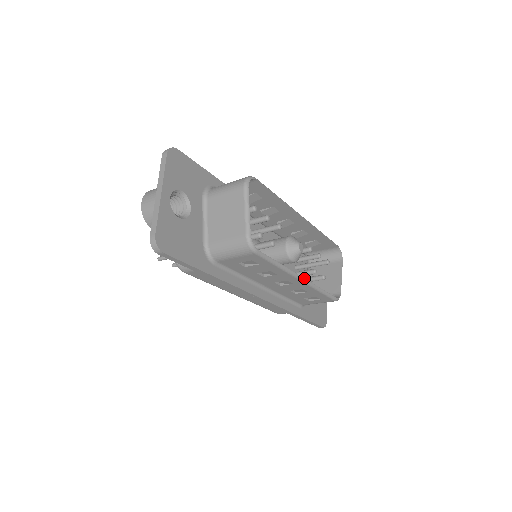
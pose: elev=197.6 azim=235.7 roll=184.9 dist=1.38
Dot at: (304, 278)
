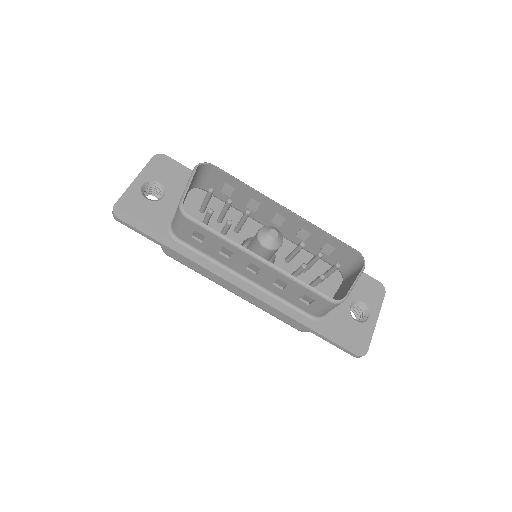
Dot at: (264, 259)
